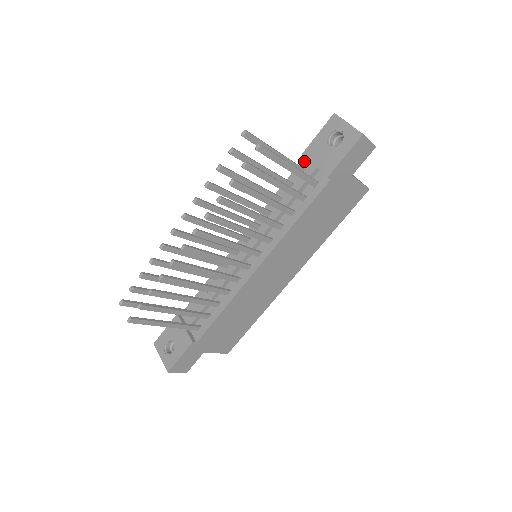
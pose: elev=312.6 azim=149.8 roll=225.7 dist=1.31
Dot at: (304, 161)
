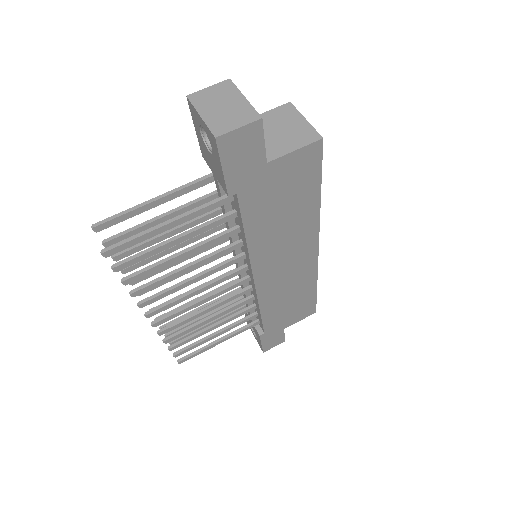
Dot at: occluded
